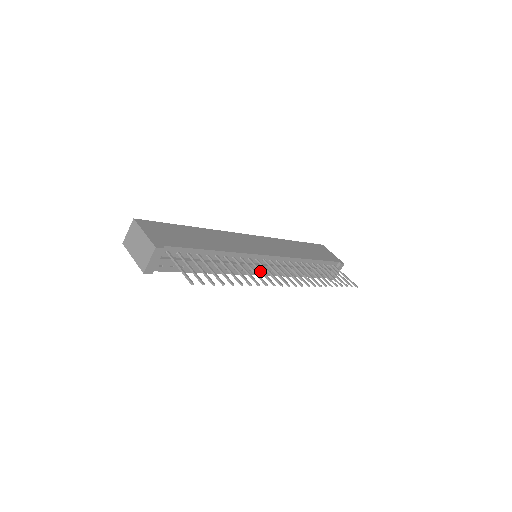
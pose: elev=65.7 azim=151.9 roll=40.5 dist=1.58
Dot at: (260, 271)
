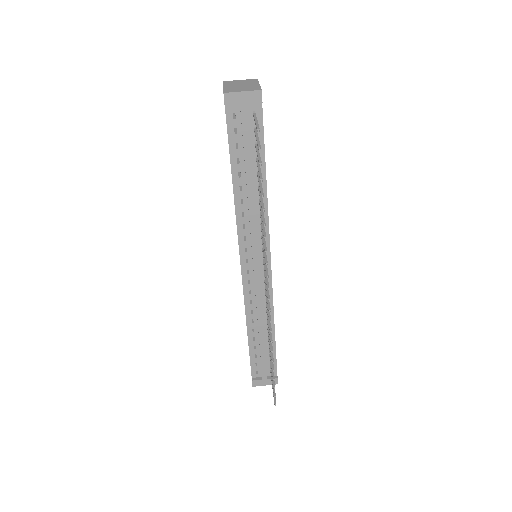
Dot at: occluded
